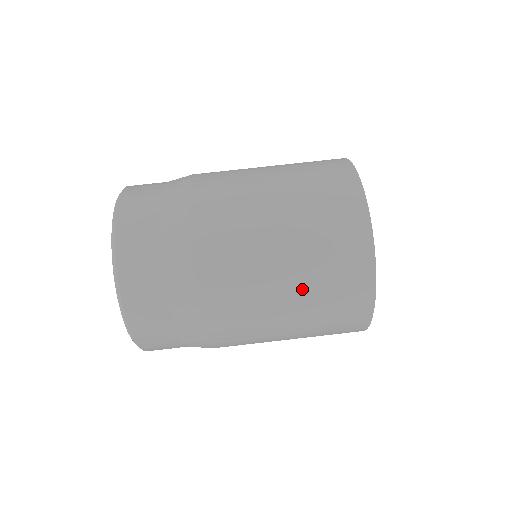
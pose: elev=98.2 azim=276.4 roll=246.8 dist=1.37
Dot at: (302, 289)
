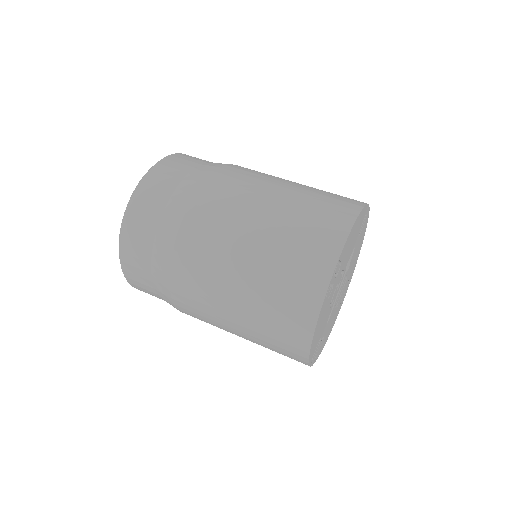
Dot at: (260, 266)
